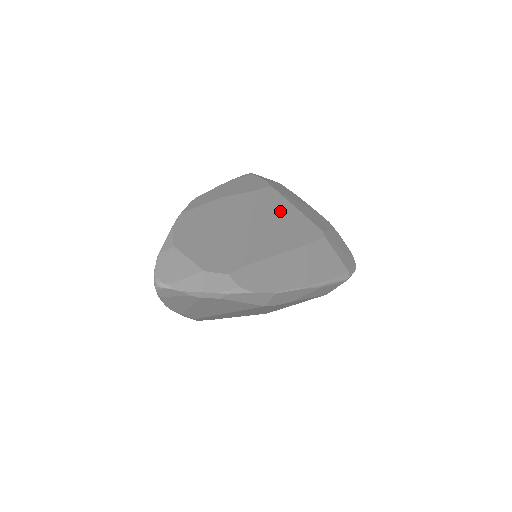
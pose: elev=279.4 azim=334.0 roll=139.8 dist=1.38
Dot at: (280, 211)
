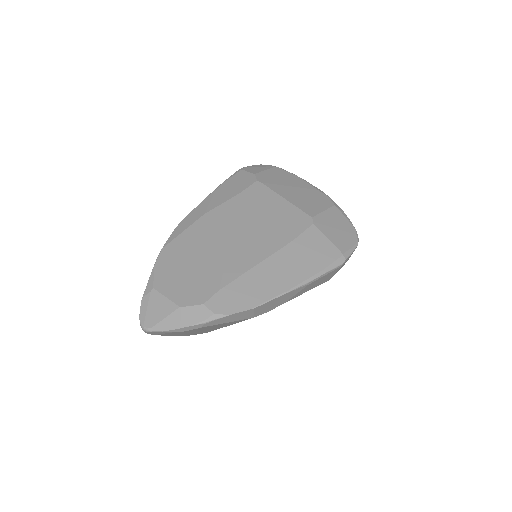
Dot at: (265, 209)
